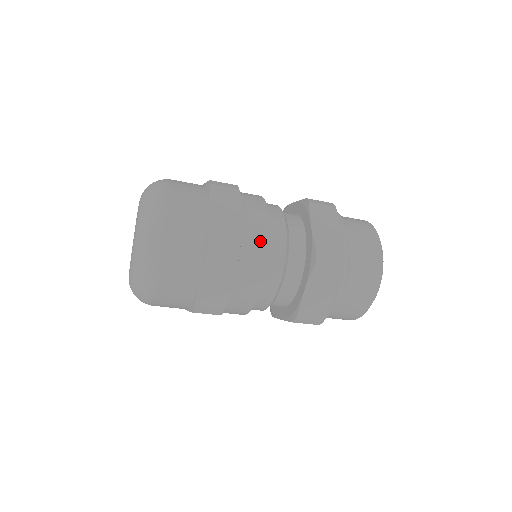
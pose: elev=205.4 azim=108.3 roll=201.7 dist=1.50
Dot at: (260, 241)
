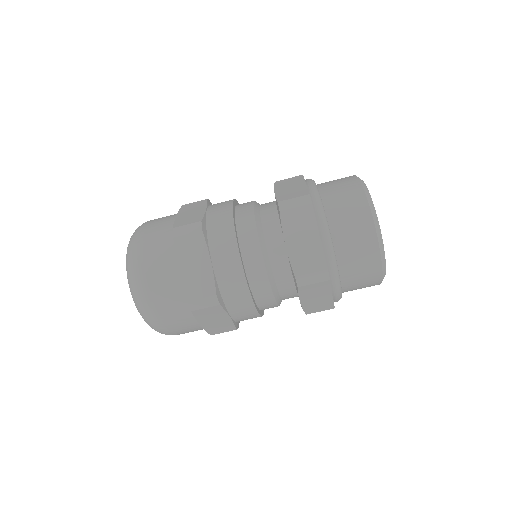
Dot at: occluded
